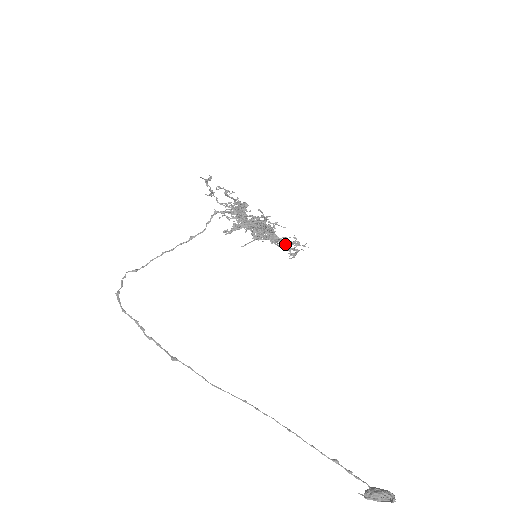
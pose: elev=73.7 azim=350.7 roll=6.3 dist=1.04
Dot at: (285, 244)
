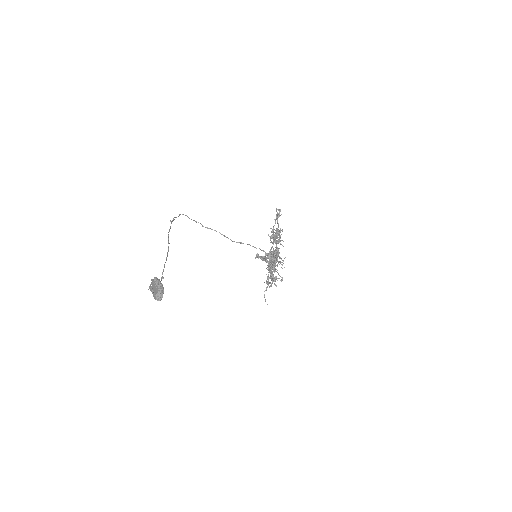
Dot at: (275, 280)
